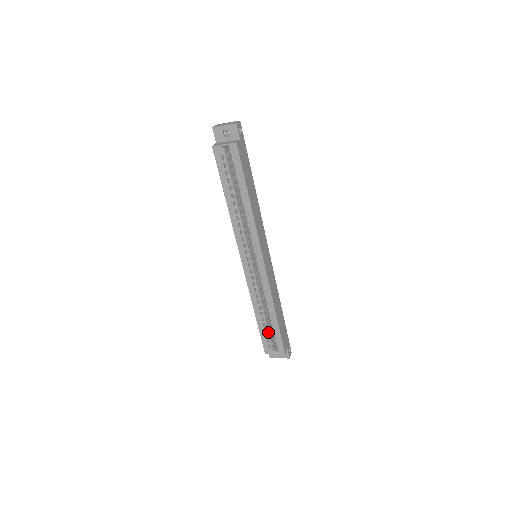
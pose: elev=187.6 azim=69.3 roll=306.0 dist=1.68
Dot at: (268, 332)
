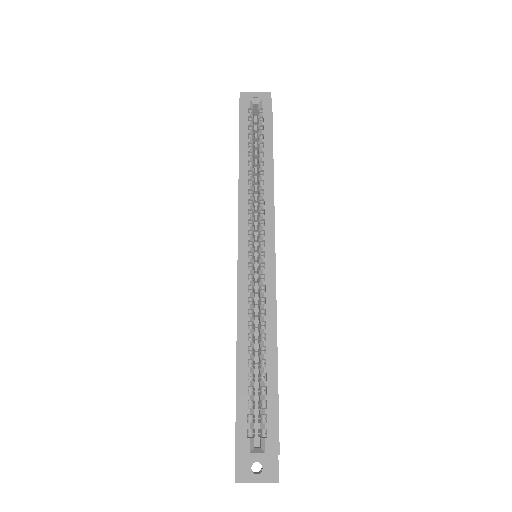
Dot at: (252, 397)
